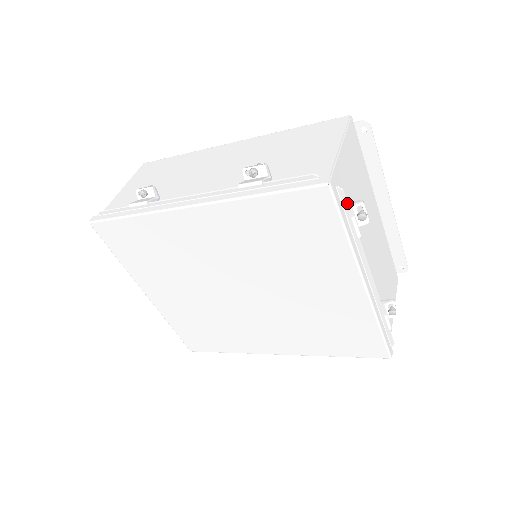
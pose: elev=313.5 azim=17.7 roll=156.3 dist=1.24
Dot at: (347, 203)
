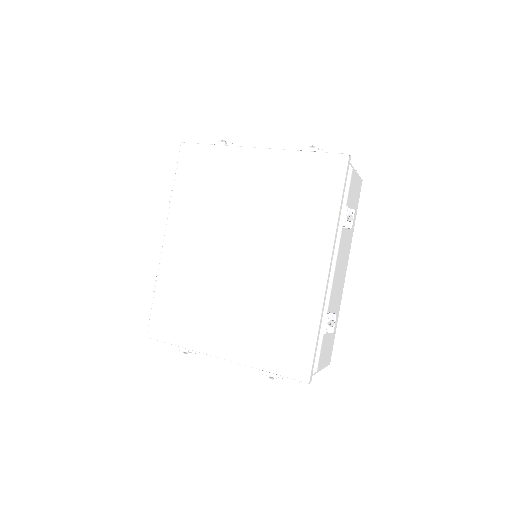
Dot at: (202, 142)
